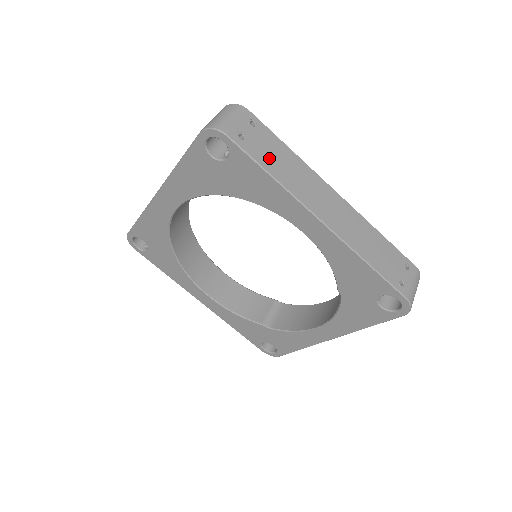
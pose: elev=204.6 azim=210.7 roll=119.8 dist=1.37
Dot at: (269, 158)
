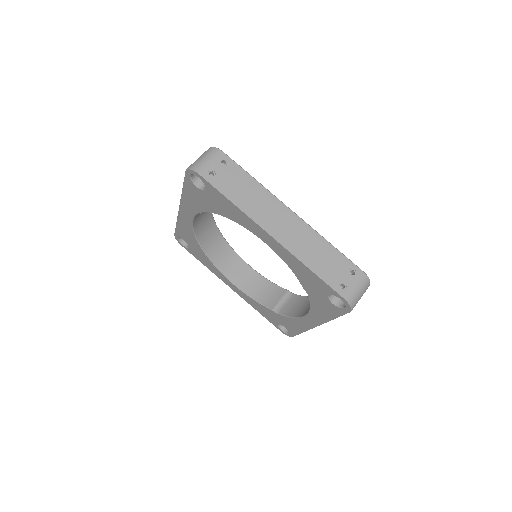
Dot at: (233, 188)
